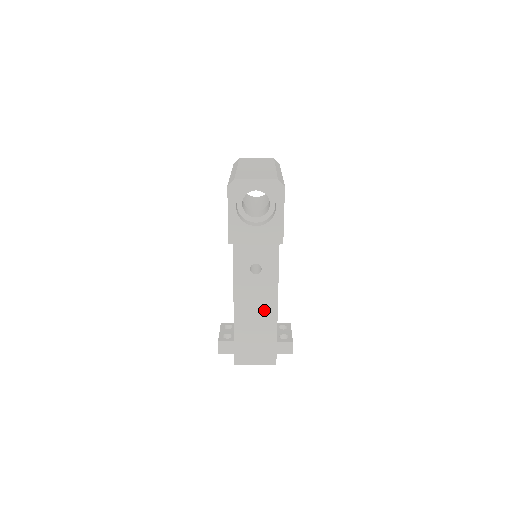
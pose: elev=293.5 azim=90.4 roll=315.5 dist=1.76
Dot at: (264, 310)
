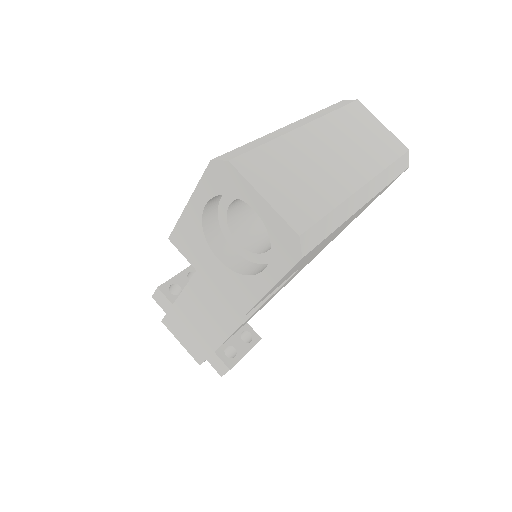
Dot at: (221, 315)
